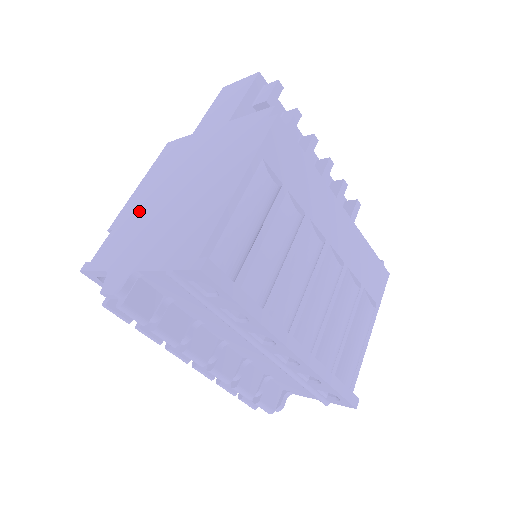
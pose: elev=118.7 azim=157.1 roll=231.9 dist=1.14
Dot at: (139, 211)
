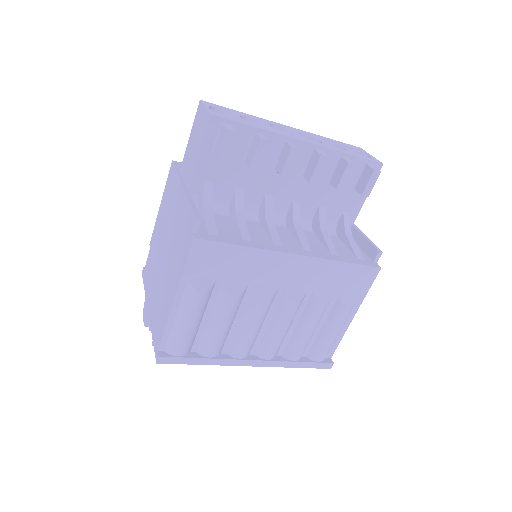
Dot at: (156, 247)
